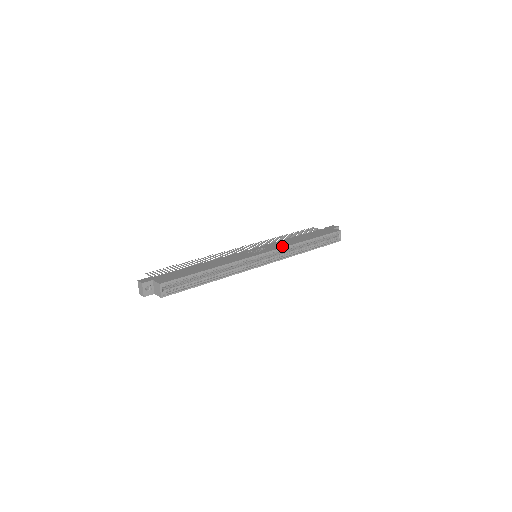
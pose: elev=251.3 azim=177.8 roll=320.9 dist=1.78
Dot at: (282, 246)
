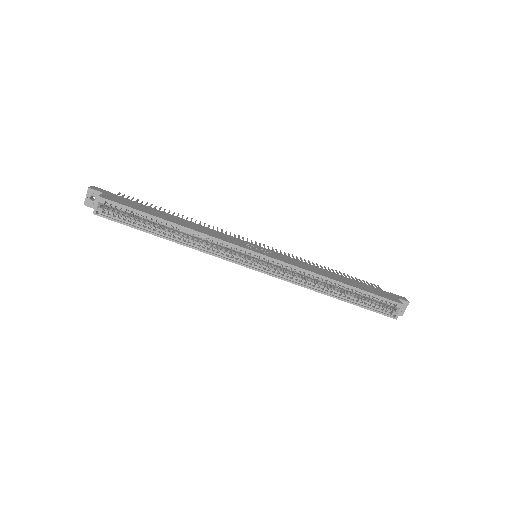
Dot at: (295, 264)
